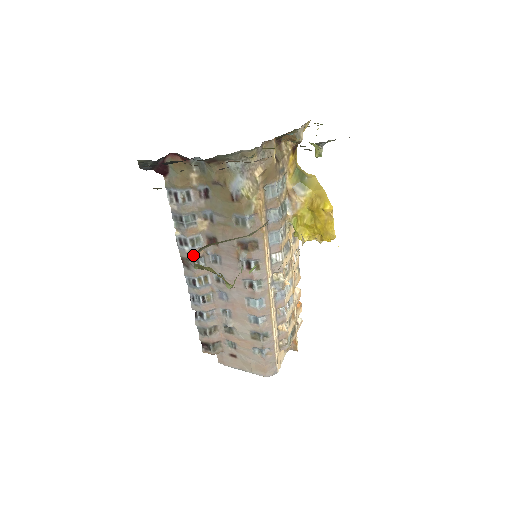
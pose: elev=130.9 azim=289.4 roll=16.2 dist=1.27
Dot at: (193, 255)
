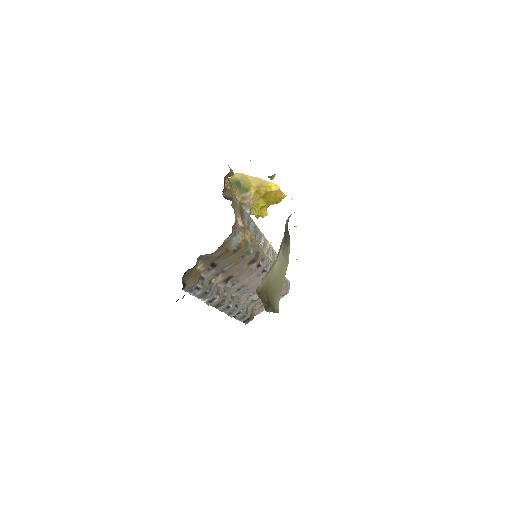
Dot at: (221, 298)
